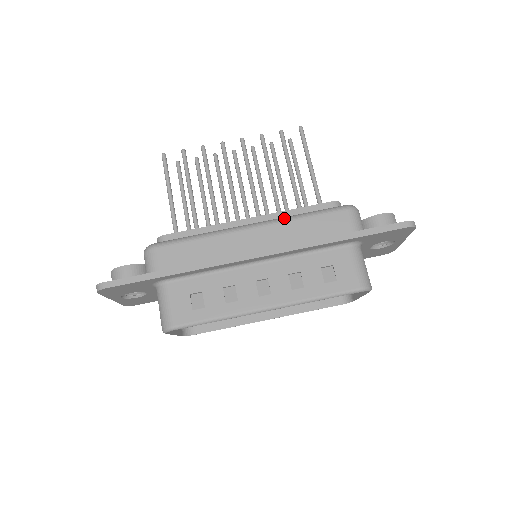
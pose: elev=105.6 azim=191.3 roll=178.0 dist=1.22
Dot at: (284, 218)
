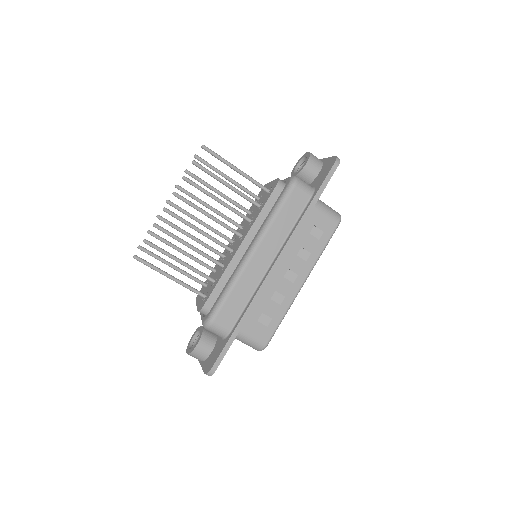
Dot at: (266, 227)
